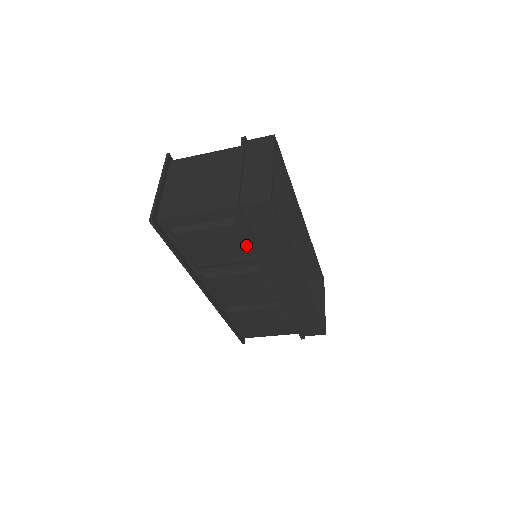
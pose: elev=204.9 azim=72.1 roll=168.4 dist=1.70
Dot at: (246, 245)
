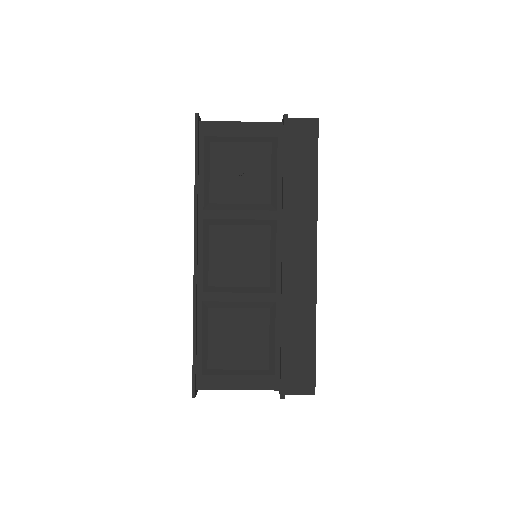
Dot at: (274, 179)
